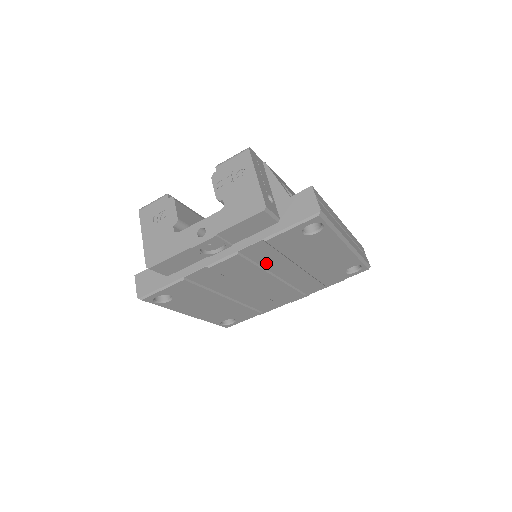
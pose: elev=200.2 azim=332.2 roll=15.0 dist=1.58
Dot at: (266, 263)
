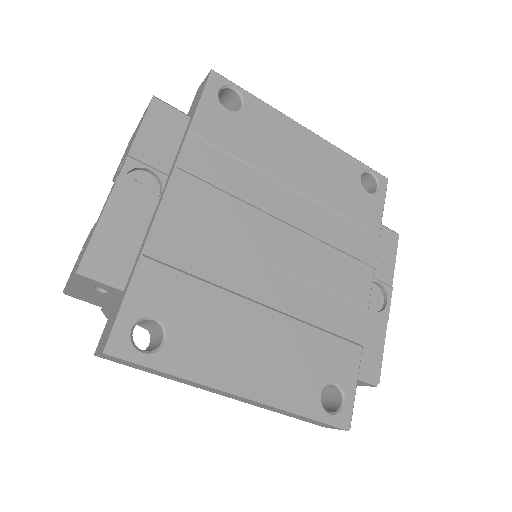
Dot at: (240, 191)
